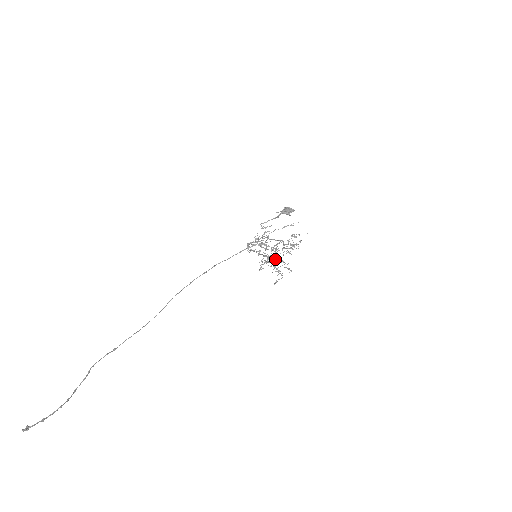
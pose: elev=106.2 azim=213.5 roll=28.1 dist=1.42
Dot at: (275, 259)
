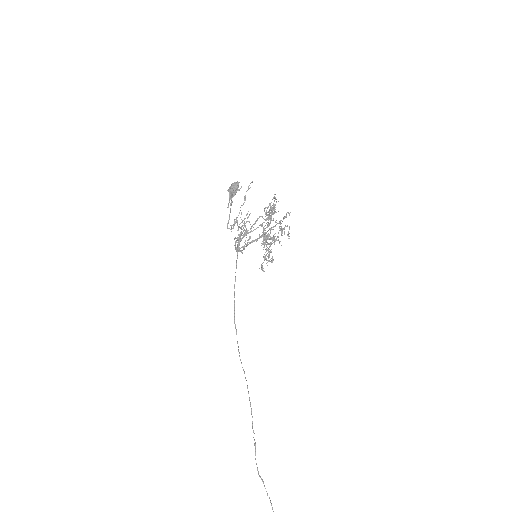
Dot at: occluded
